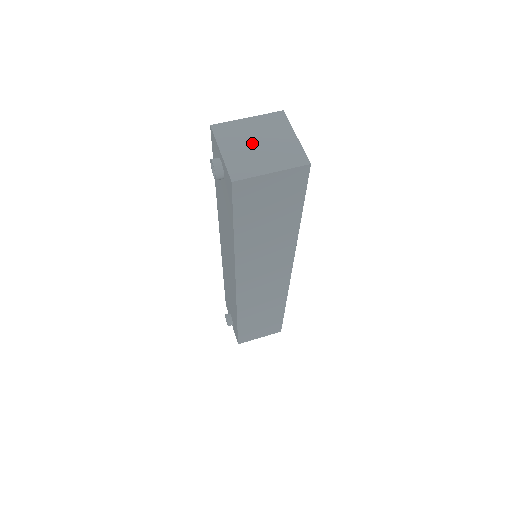
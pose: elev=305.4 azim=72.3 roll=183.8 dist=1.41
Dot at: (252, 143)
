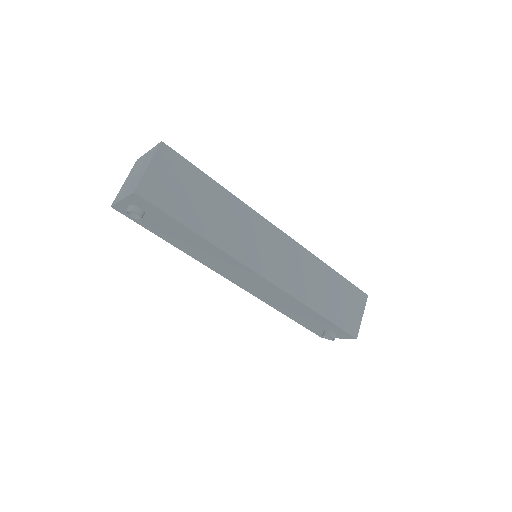
Dot at: (132, 179)
